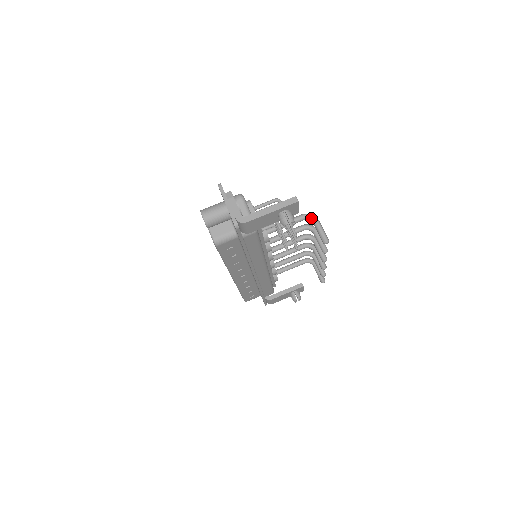
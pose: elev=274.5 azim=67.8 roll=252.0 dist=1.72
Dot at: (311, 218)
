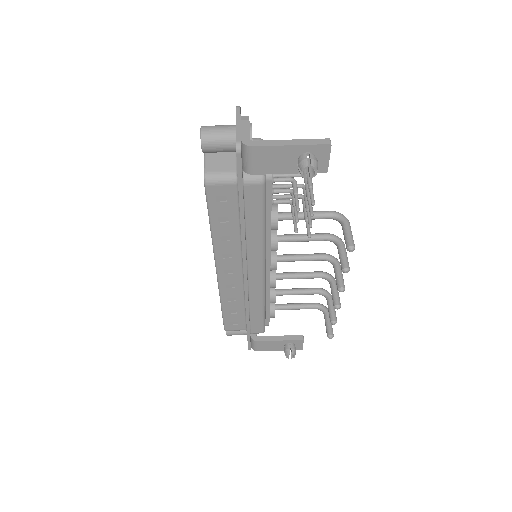
Dot at: (341, 217)
